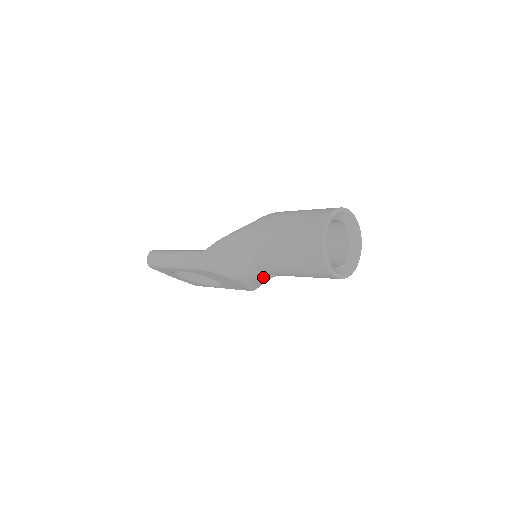
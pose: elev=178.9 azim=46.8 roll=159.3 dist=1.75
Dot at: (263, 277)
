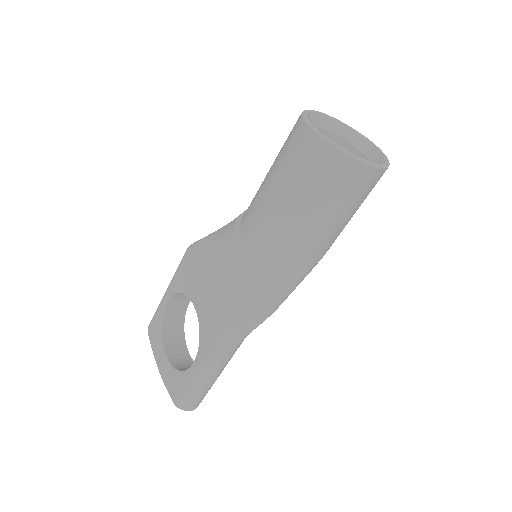
Dot at: (243, 248)
